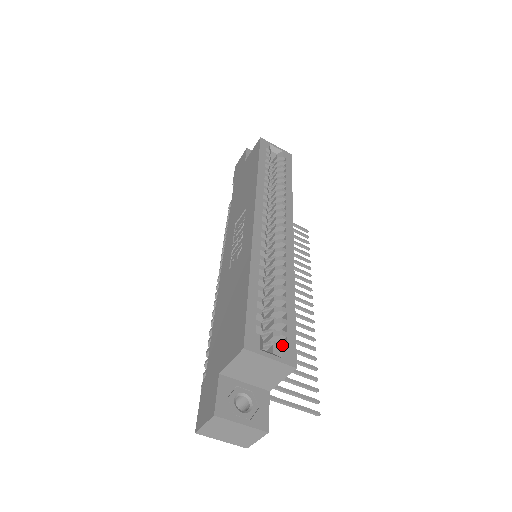
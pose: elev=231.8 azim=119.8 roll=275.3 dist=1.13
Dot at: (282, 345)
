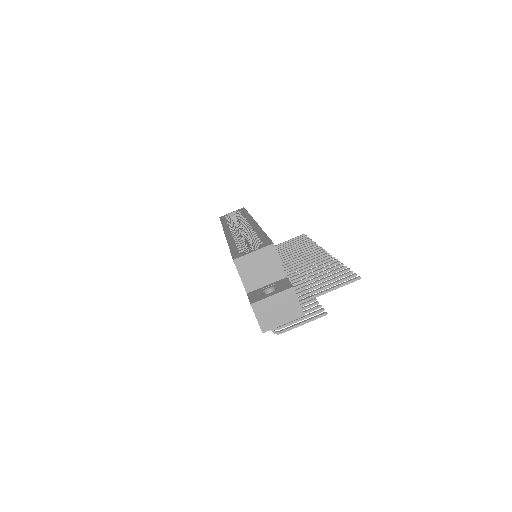
Dot at: (260, 245)
